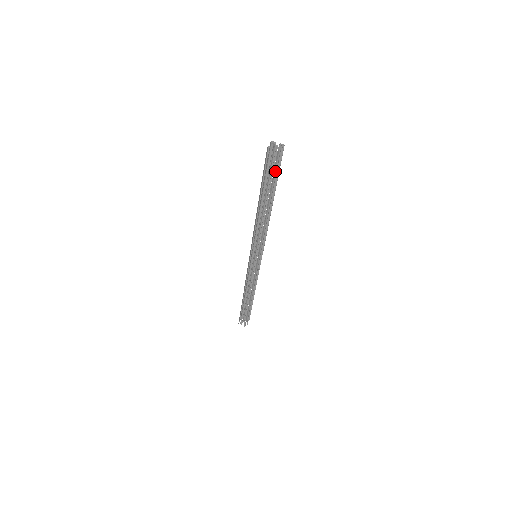
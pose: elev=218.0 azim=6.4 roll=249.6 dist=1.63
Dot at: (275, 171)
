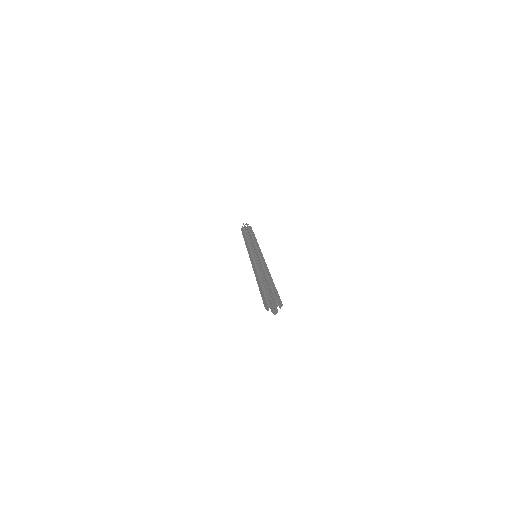
Dot at: (274, 293)
